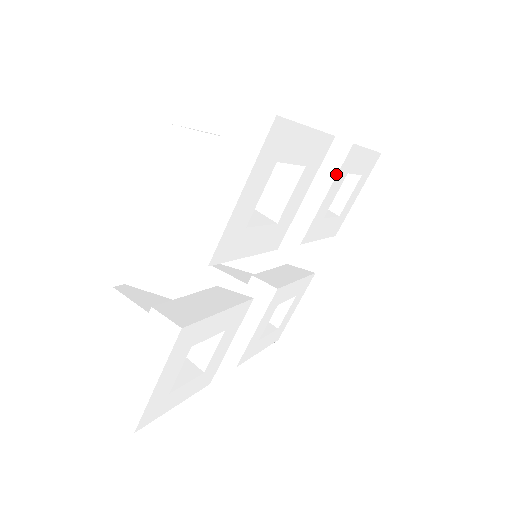
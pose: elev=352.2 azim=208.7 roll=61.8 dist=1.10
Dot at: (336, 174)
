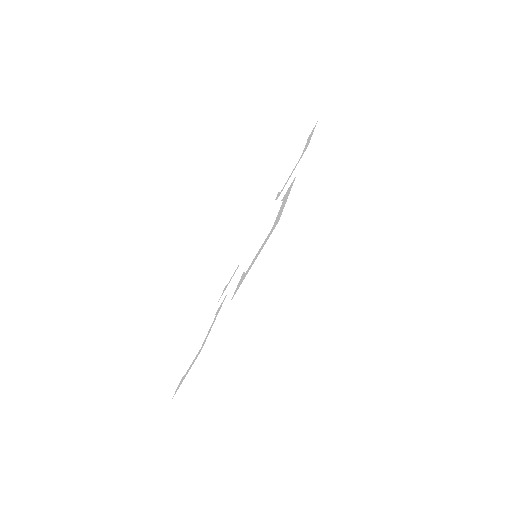
Dot at: occluded
